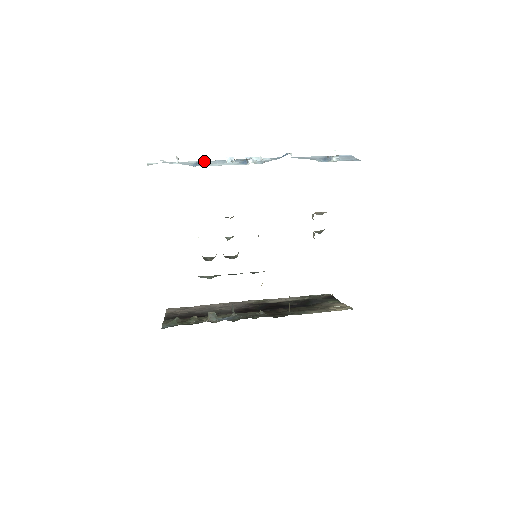
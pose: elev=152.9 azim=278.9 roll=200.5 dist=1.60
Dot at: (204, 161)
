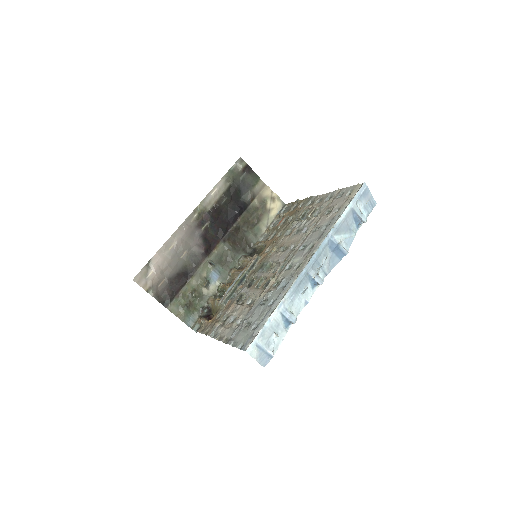
Dot at: occluded
